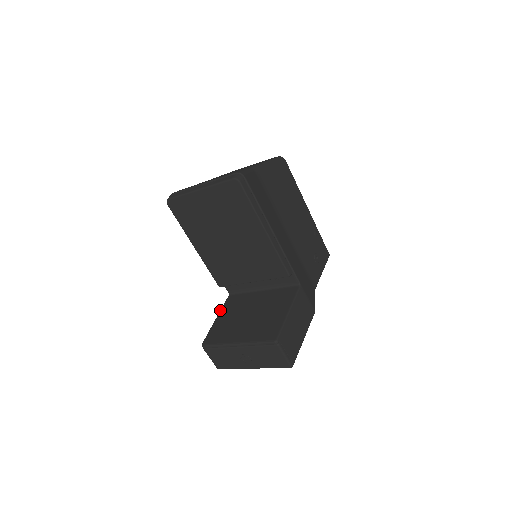
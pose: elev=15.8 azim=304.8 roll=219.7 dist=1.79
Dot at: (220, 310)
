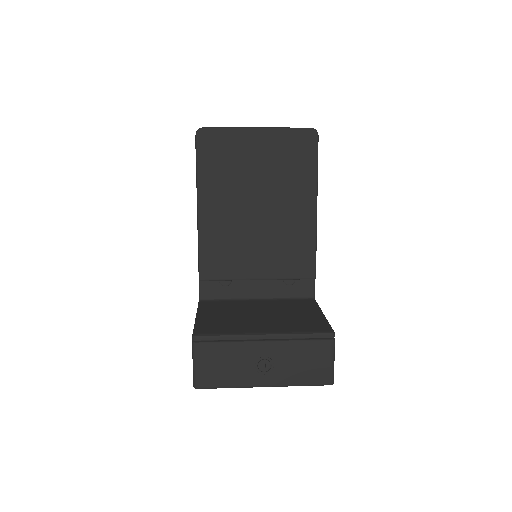
Dot at: (197, 310)
